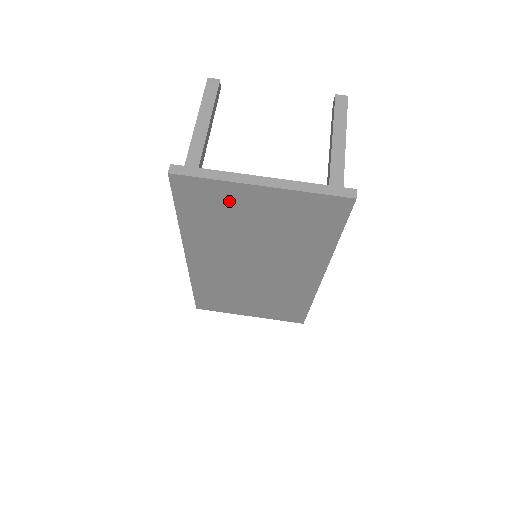
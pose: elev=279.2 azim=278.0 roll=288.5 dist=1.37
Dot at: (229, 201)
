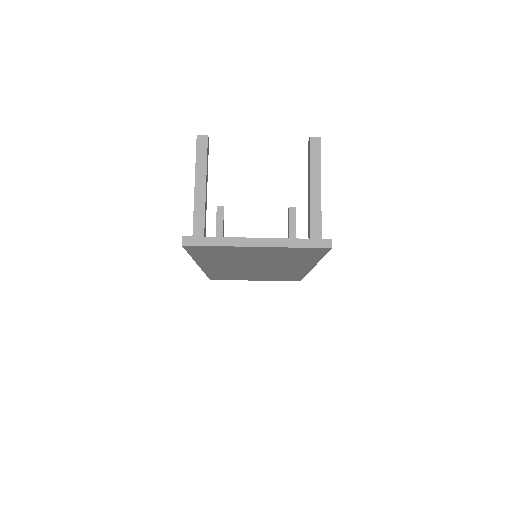
Dot at: (232, 251)
